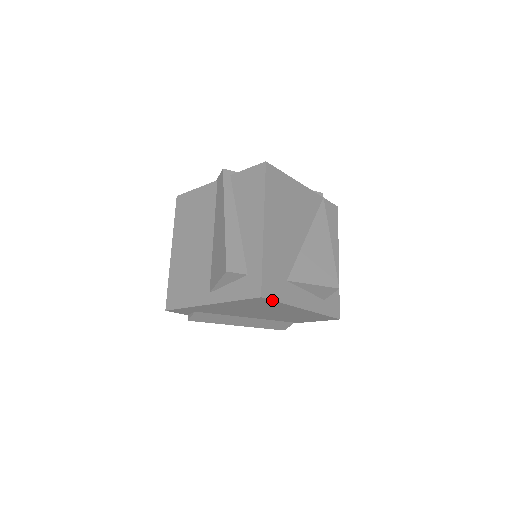
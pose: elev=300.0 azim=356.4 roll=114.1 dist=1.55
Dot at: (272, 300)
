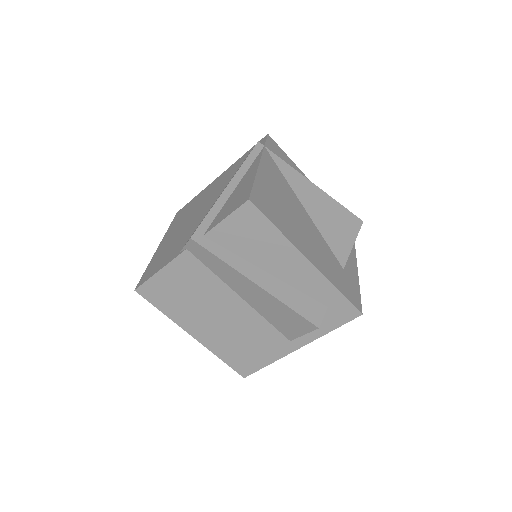
Dot at: occluded
